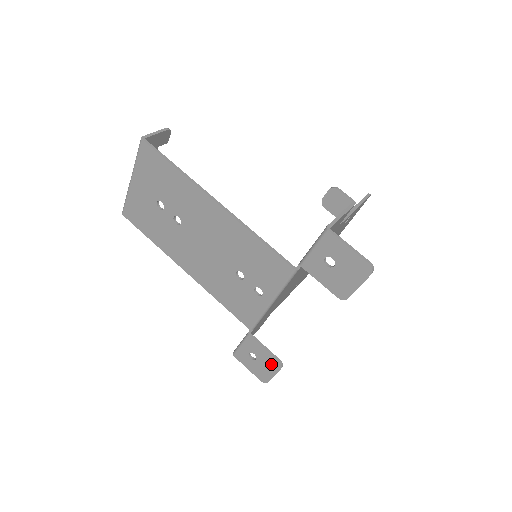
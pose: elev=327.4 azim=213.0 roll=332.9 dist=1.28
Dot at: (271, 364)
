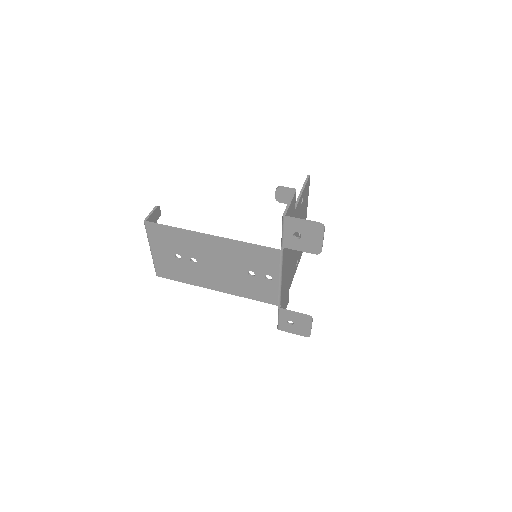
Dot at: (304, 321)
